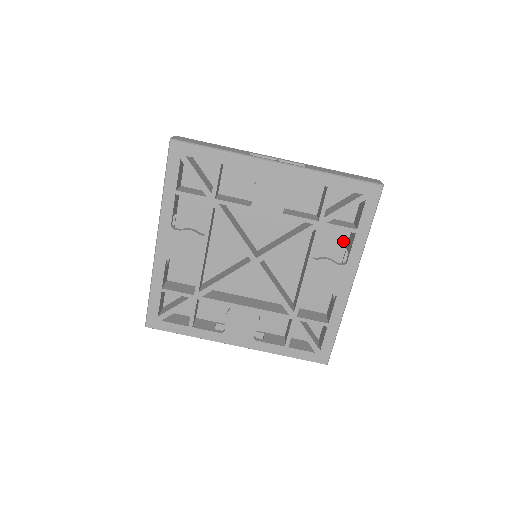
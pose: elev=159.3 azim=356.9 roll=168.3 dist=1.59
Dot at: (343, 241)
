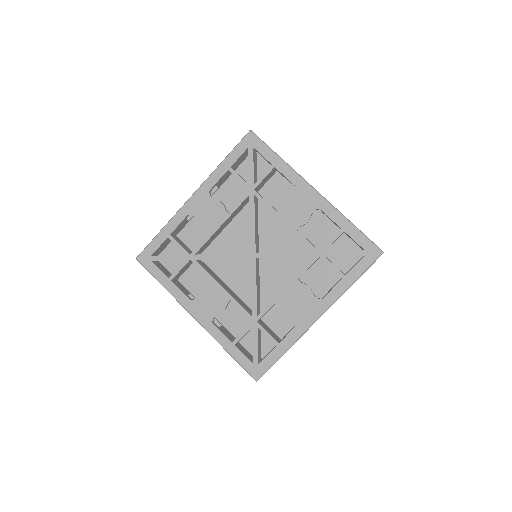
Dot at: (284, 184)
